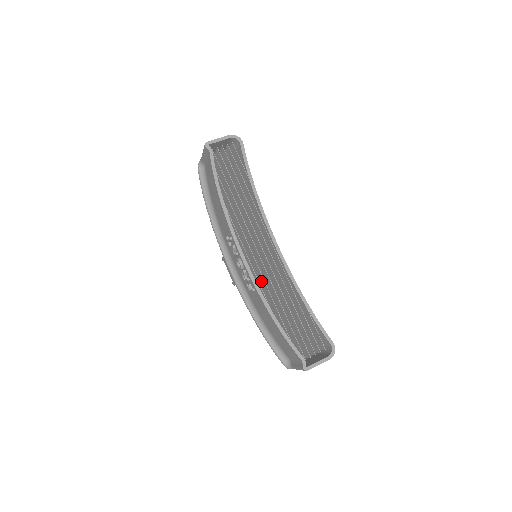
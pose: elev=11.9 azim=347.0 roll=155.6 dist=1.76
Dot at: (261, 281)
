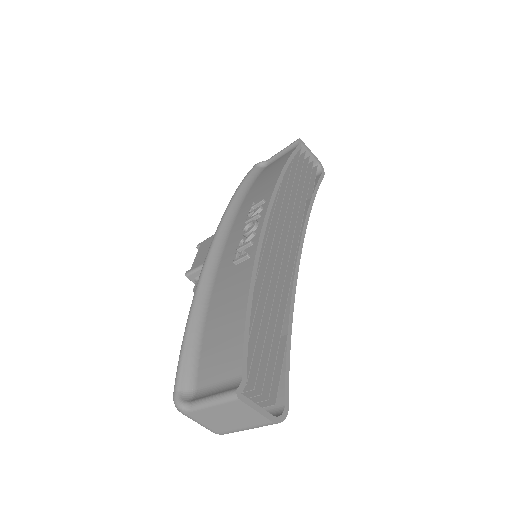
Dot at: occluded
